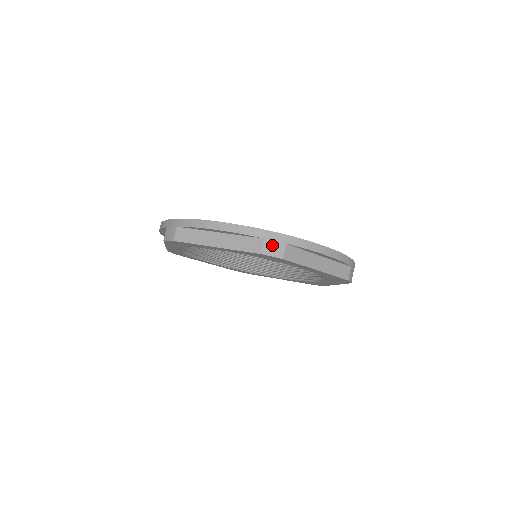
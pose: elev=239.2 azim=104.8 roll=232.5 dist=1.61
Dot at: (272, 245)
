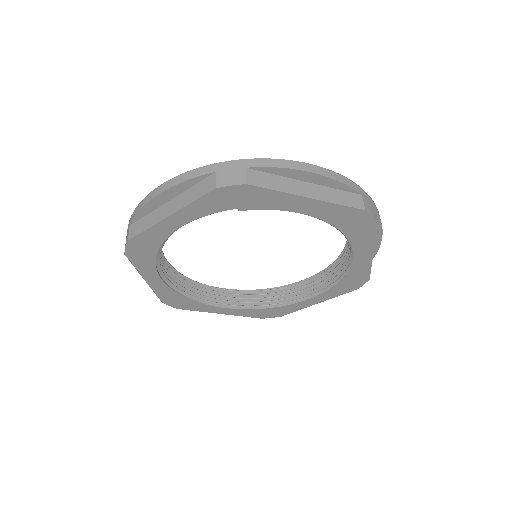
Dot at: (227, 175)
